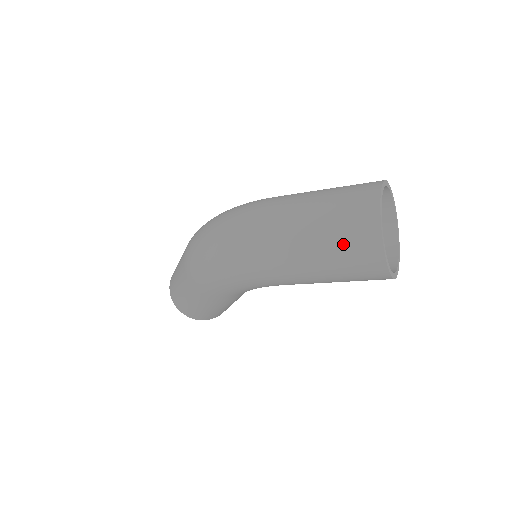
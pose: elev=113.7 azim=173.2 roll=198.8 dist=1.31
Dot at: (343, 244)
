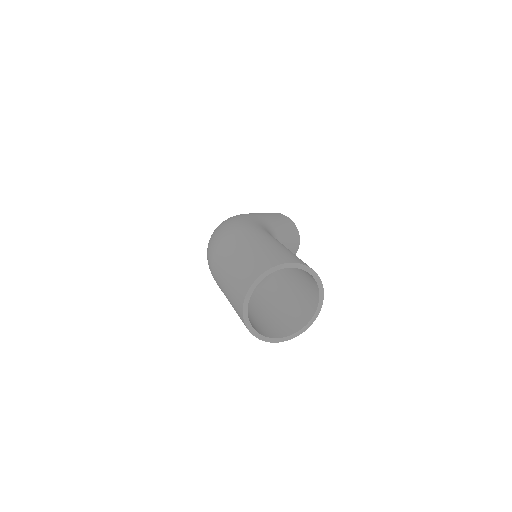
Dot at: (234, 308)
